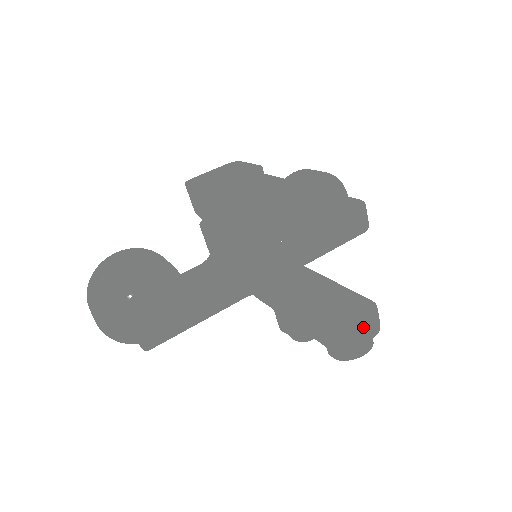
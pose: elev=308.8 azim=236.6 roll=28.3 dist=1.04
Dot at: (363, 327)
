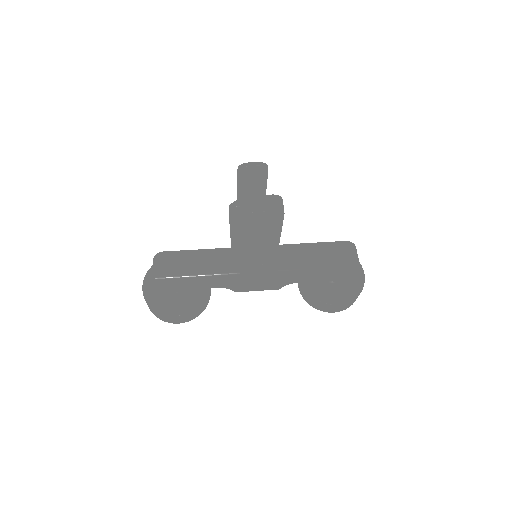
Dot at: (264, 200)
